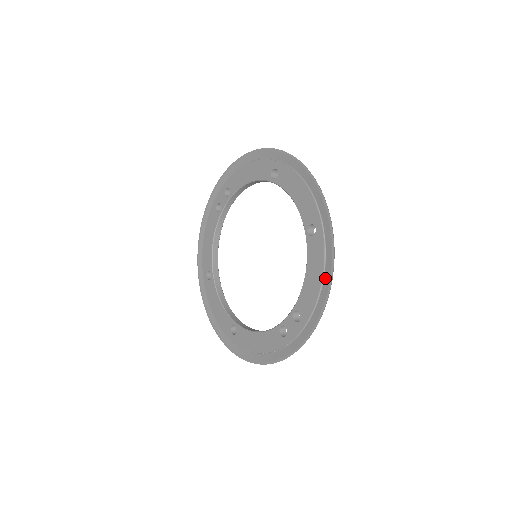
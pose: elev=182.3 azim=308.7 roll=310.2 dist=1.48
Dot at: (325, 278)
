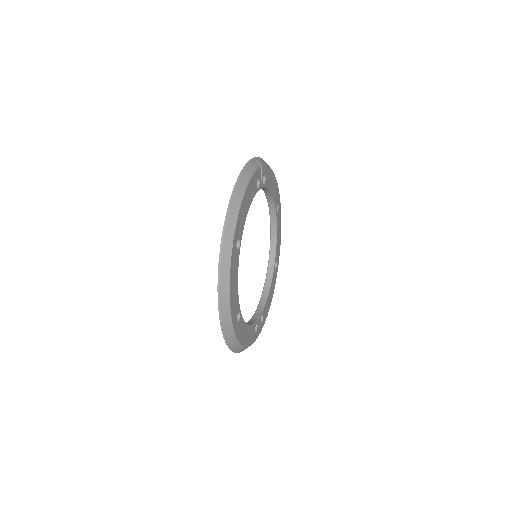
Dot at: occluded
